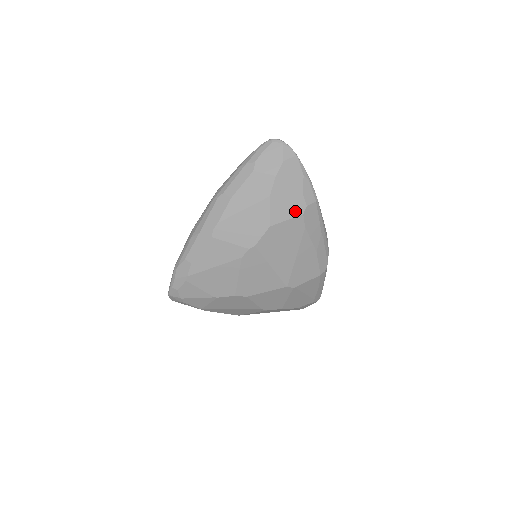
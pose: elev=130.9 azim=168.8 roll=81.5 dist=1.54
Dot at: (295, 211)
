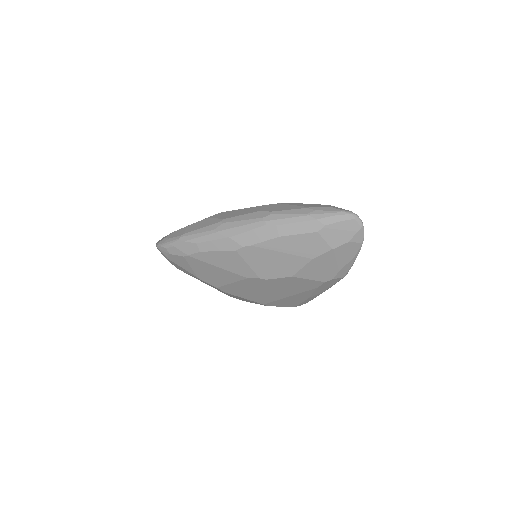
Dot at: (321, 277)
